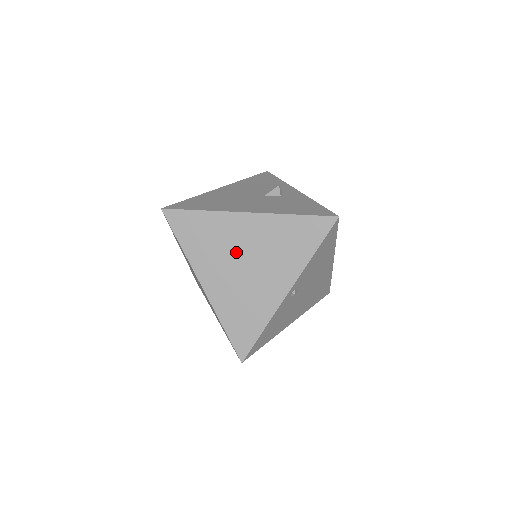
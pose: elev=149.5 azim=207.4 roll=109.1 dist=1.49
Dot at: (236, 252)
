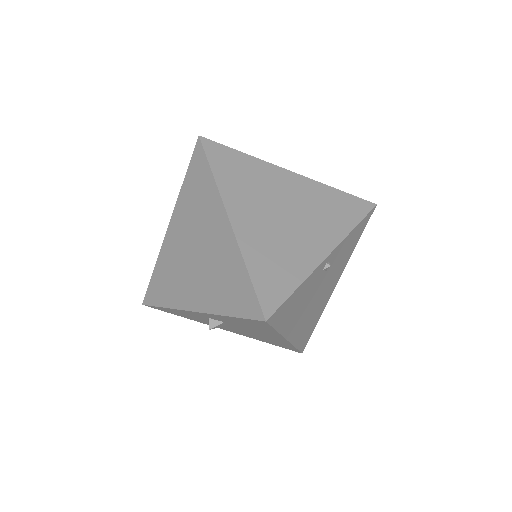
Dot at: (275, 200)
